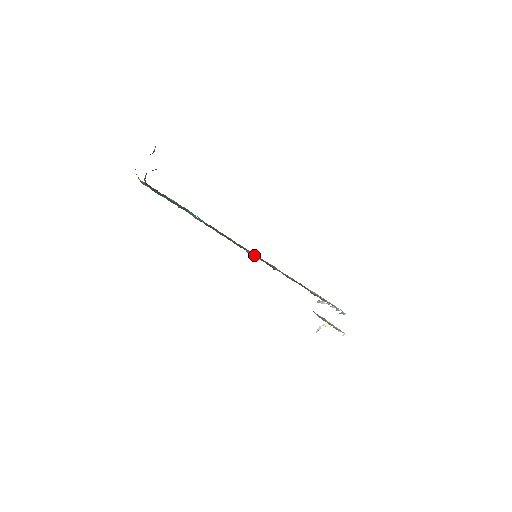
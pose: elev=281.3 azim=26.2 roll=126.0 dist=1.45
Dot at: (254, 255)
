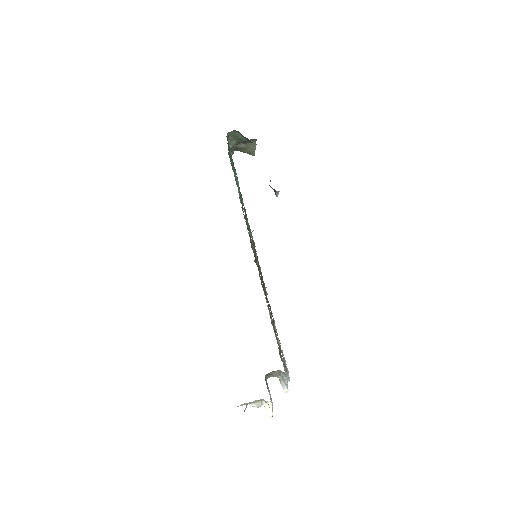
Dot at: (253, 241)
